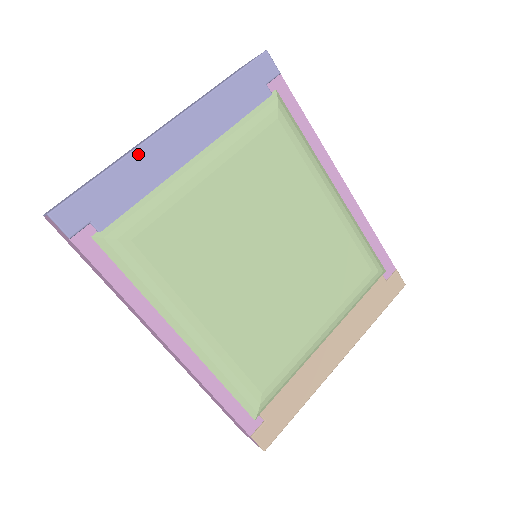
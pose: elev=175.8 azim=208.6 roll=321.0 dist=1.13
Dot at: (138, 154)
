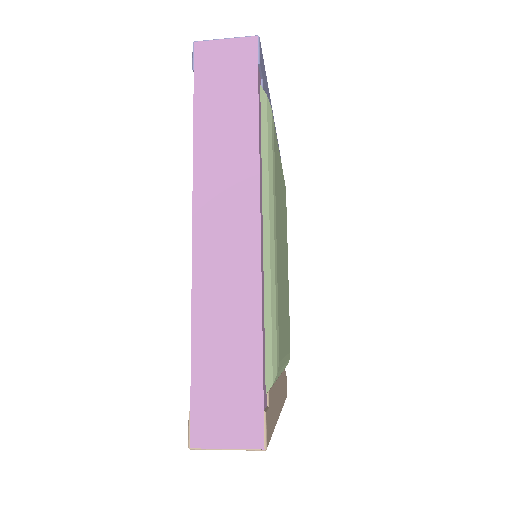
Dot at: occluded
